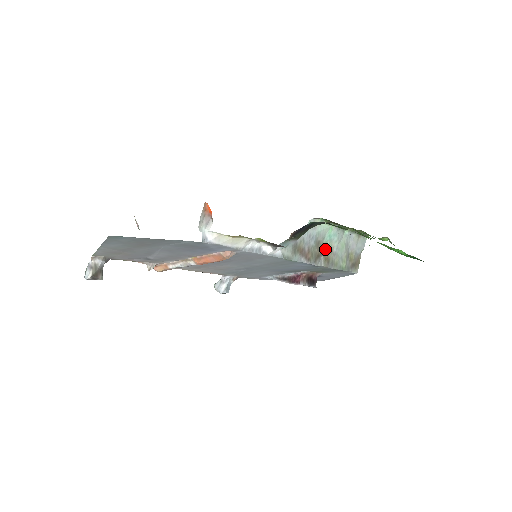
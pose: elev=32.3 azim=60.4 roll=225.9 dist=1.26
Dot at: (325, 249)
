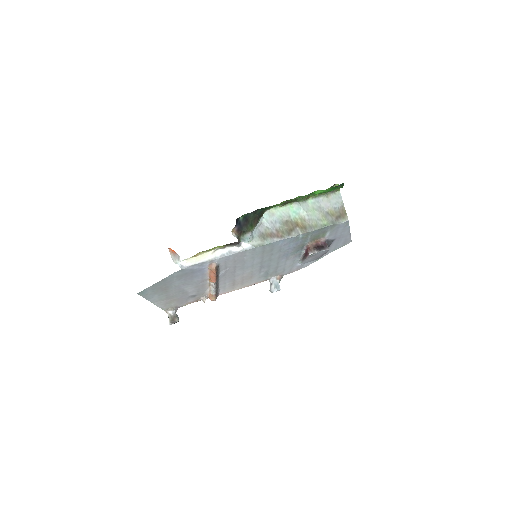
Dot at: (297, 222)
